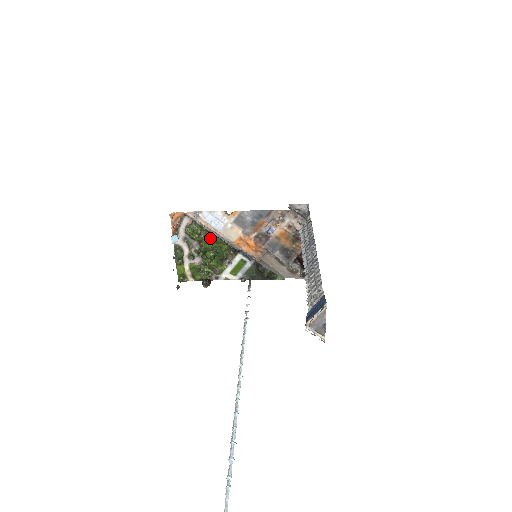
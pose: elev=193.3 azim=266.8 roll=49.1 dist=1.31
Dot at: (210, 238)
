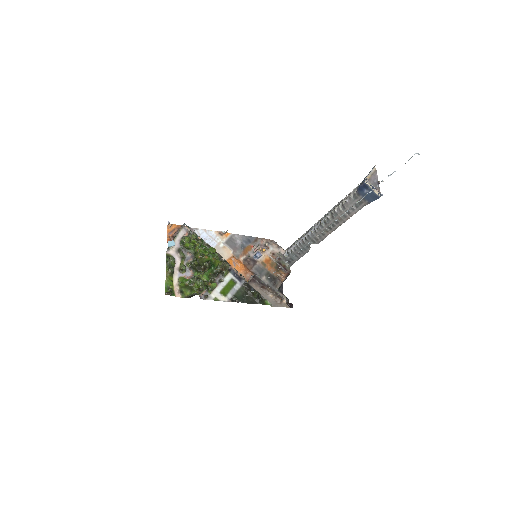
Dot at: occluded
